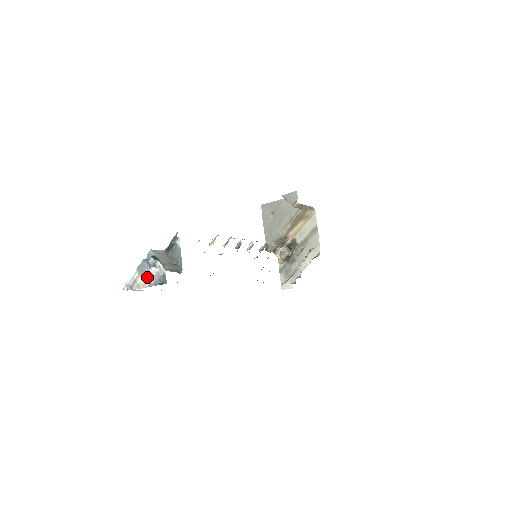
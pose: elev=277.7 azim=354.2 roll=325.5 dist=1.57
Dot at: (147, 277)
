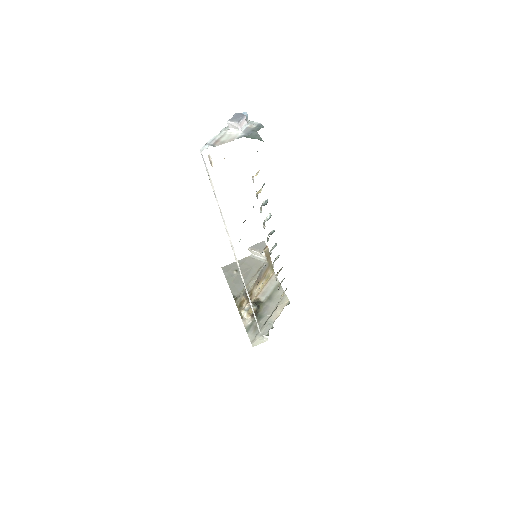
Dot at: (240, 126)
